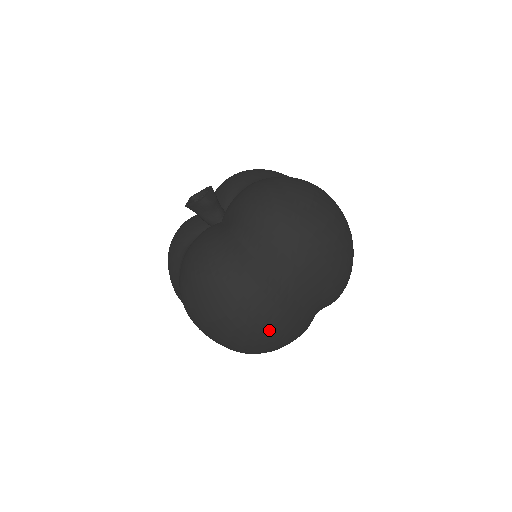
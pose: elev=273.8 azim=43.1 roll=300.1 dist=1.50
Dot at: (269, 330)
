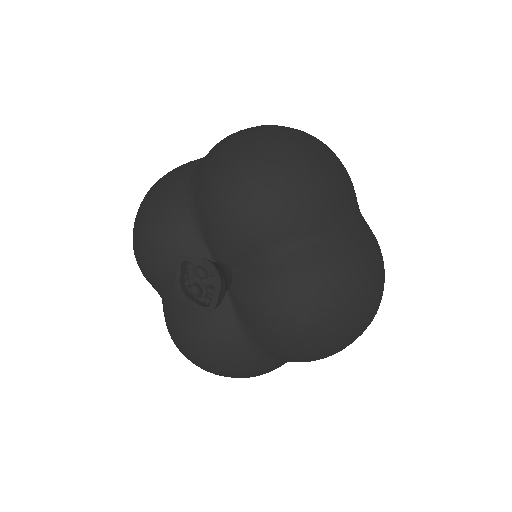
Dot at: occluded
